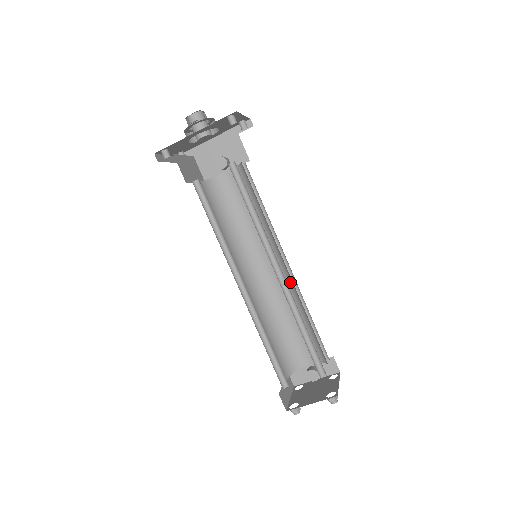
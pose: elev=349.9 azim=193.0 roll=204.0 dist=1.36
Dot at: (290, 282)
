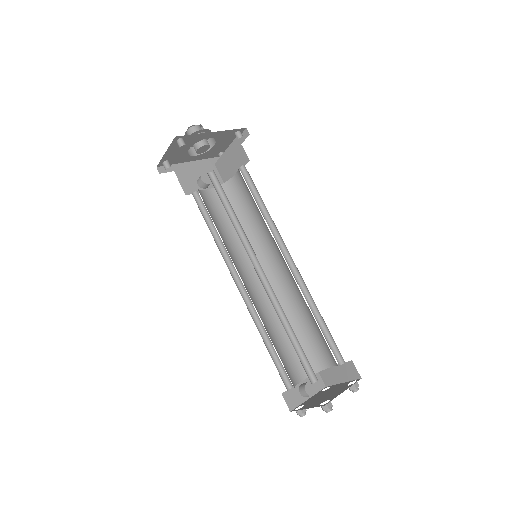
Dot at: (278, 290)
